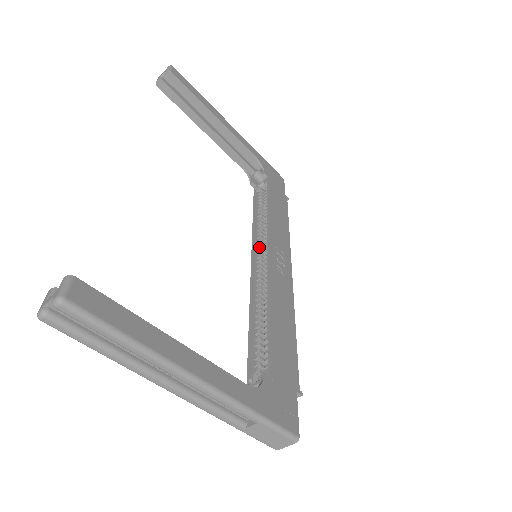
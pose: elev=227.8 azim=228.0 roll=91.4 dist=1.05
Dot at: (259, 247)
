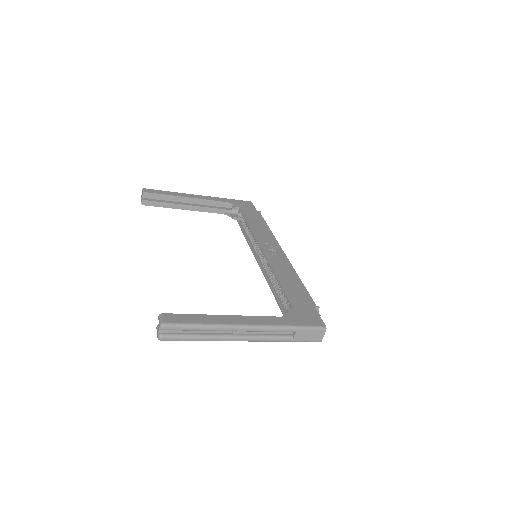
Dot at: (256, 250)
